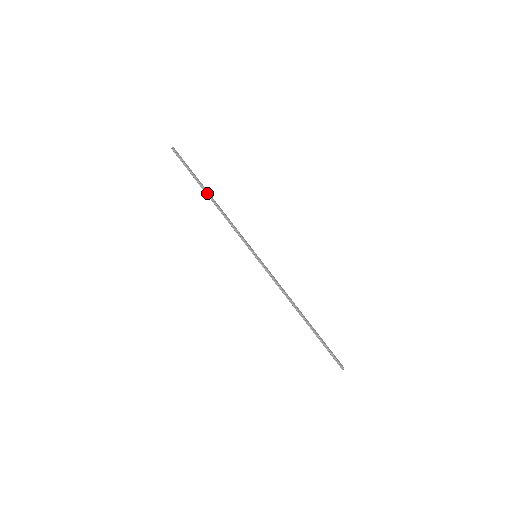
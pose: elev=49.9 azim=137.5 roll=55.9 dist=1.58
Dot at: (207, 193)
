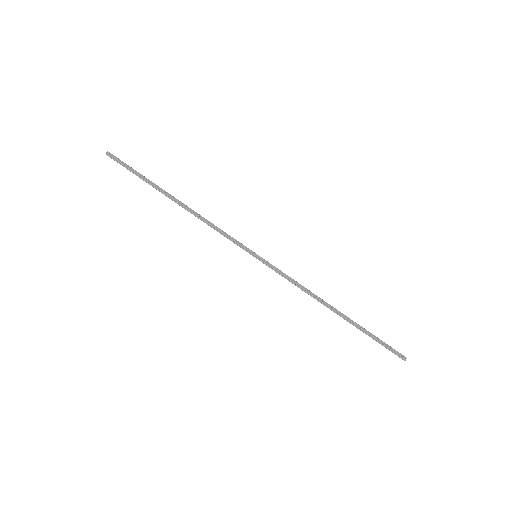
Dot at: (169, 197)
